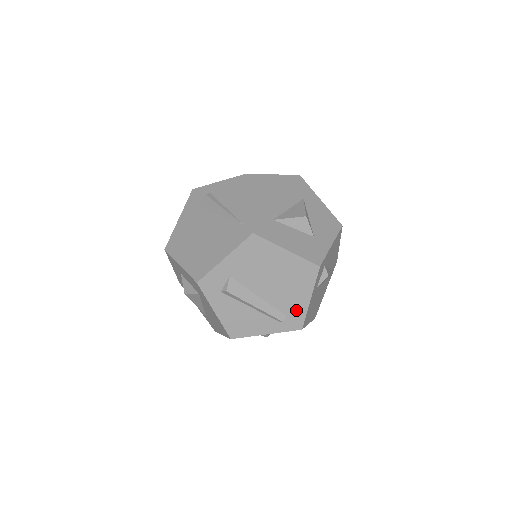
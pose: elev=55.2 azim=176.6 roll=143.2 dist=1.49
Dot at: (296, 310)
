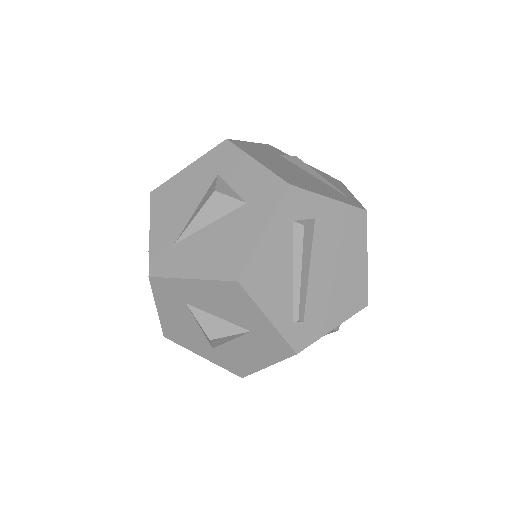
Dot at: (315, 325)
